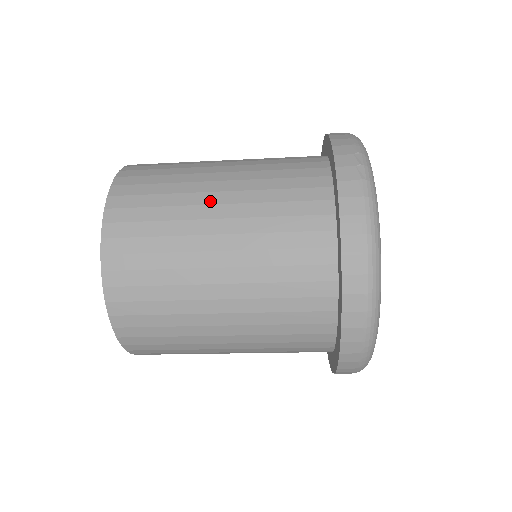
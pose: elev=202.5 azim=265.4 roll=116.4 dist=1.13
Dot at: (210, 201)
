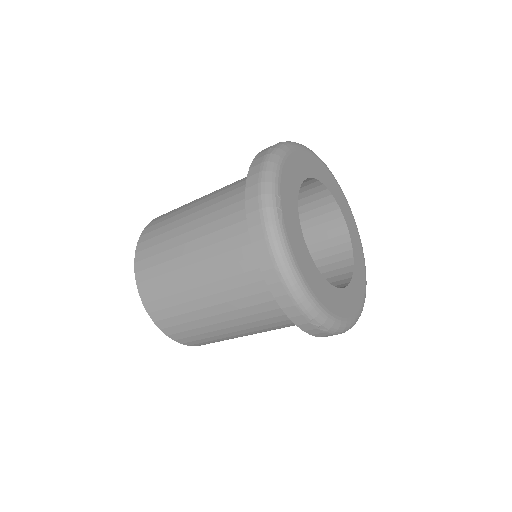
Dot at: (194, 206)
